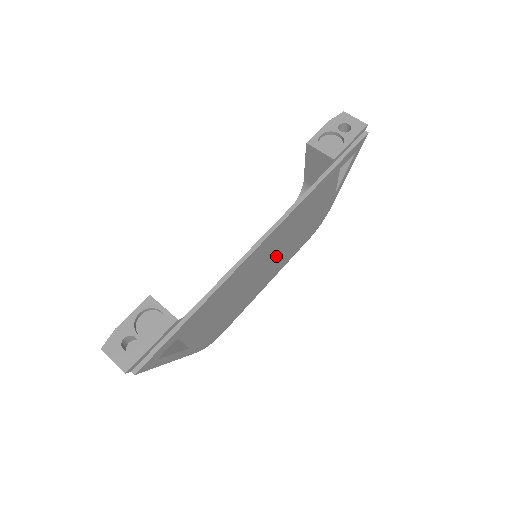
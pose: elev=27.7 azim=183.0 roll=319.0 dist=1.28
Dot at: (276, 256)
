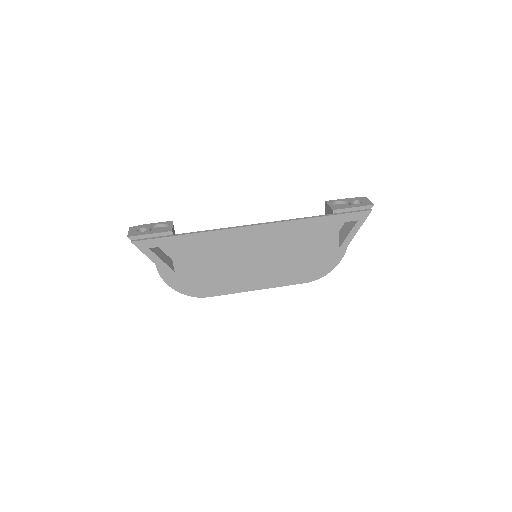
Dot at: (267, 260)
